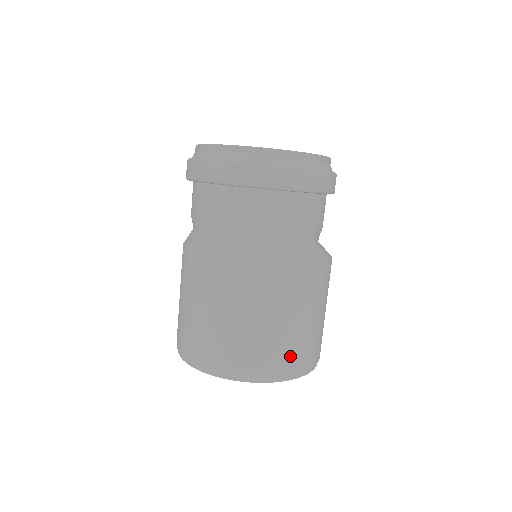
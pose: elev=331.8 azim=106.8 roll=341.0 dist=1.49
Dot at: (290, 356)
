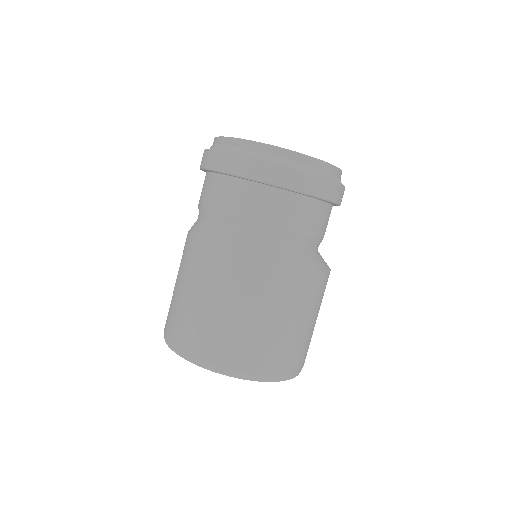
Dot at: (262, 356)
